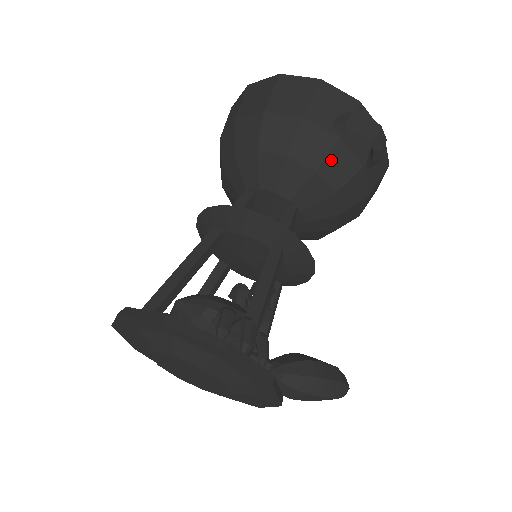
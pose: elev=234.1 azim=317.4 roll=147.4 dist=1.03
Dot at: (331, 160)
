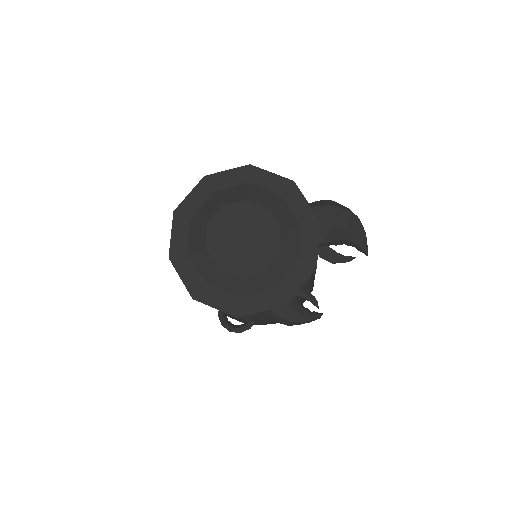
Dot at: occluded
